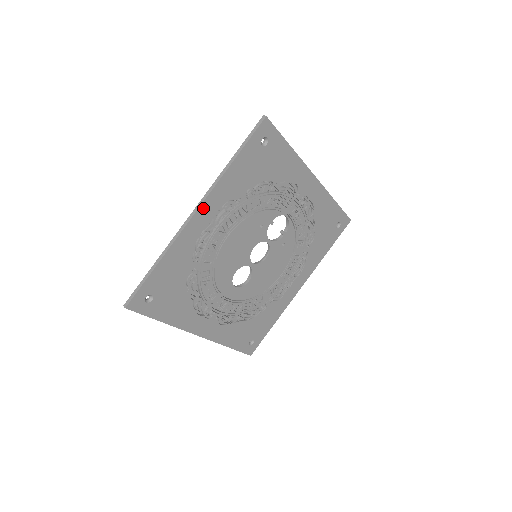
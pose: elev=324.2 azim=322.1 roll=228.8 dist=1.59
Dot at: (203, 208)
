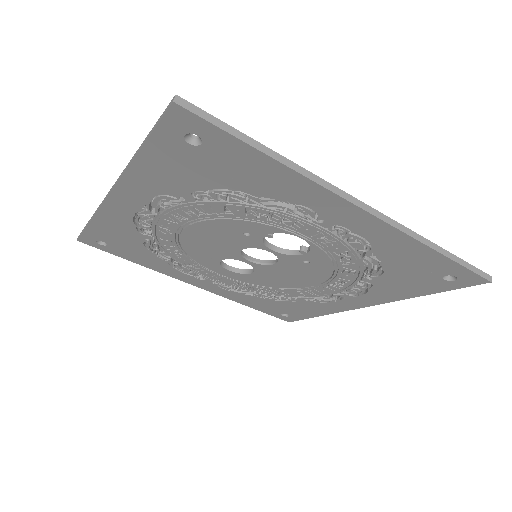
Dot at: (120, 192)
